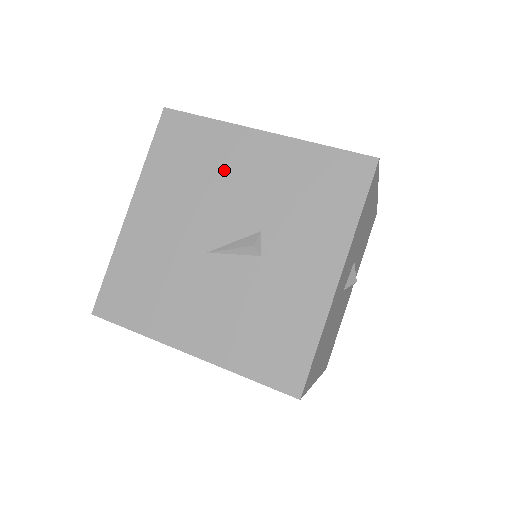
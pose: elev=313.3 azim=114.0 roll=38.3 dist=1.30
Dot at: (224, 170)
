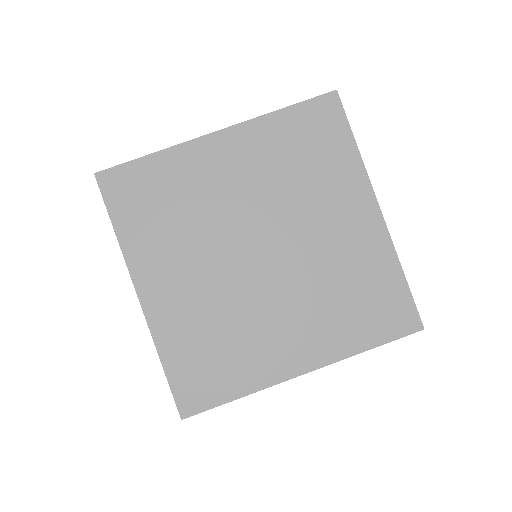
Dot at: occluded
